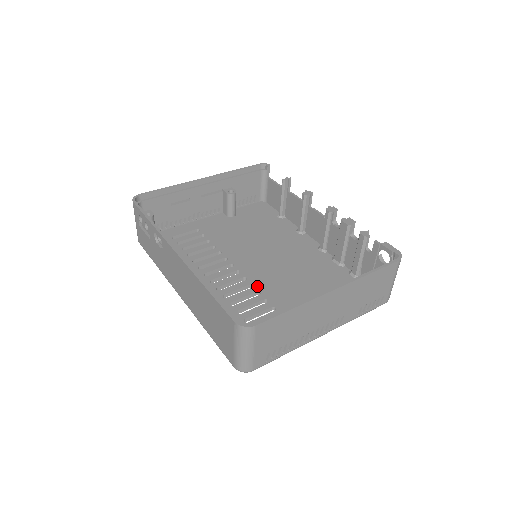
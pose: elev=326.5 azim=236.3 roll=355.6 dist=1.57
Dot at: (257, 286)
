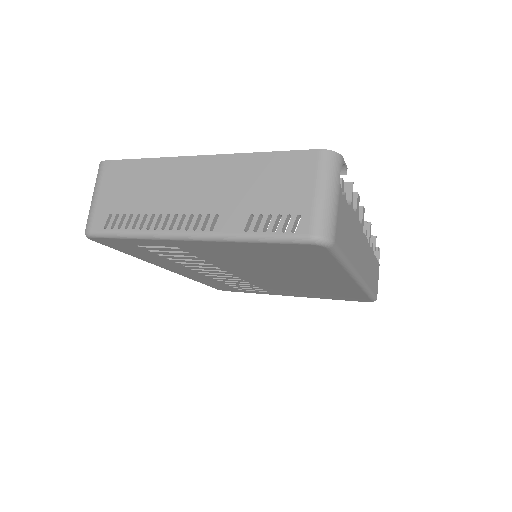
Dot at: occluded
